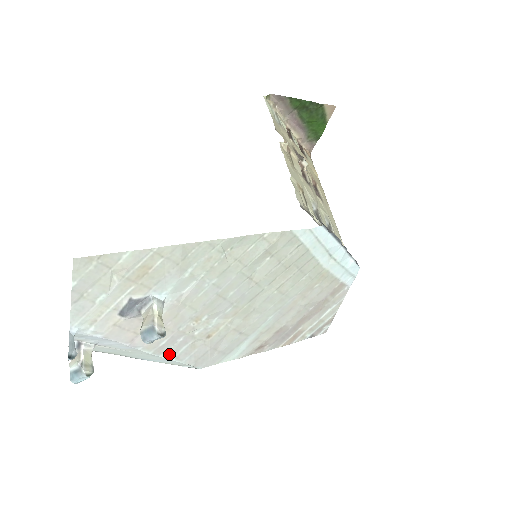
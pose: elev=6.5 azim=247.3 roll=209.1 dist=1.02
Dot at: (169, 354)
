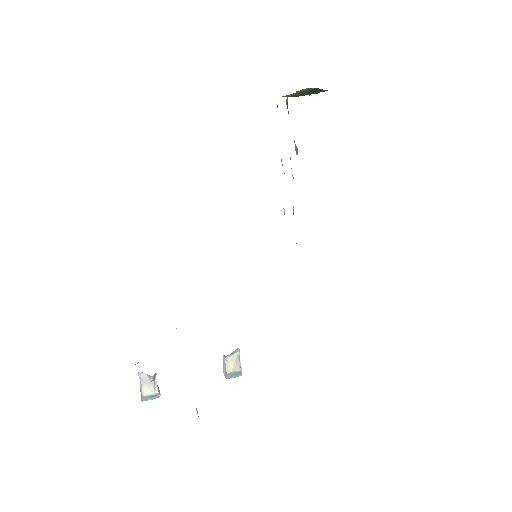
Dot at: occluded
